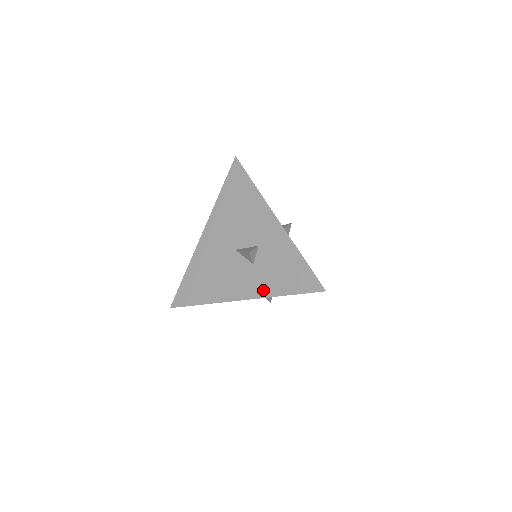
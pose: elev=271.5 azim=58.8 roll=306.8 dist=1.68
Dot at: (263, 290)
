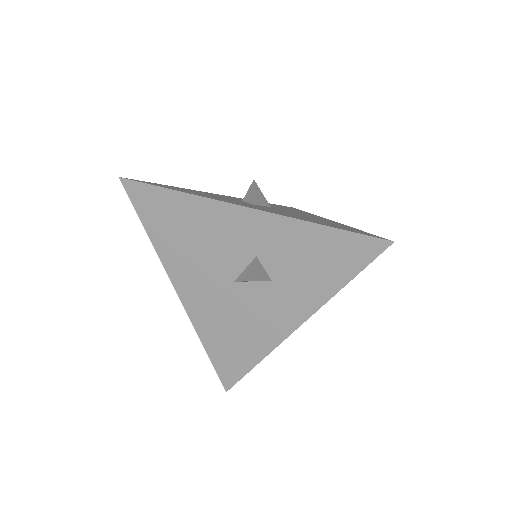
Dot at: (312, 299)
